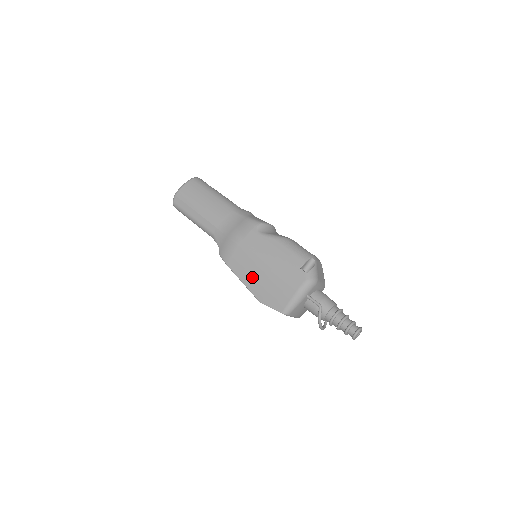
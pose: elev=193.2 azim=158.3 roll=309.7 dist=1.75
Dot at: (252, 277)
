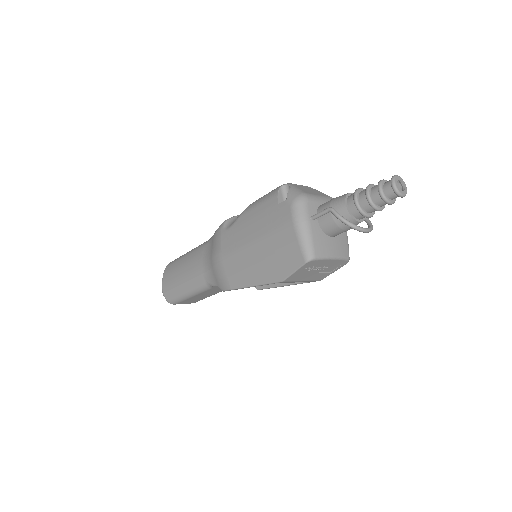
Dot at: (254, 269)
